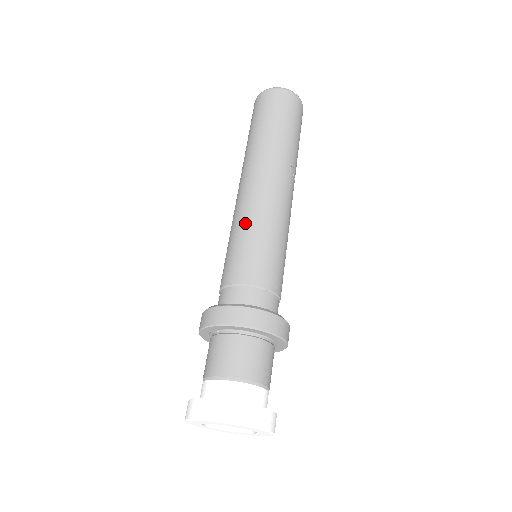
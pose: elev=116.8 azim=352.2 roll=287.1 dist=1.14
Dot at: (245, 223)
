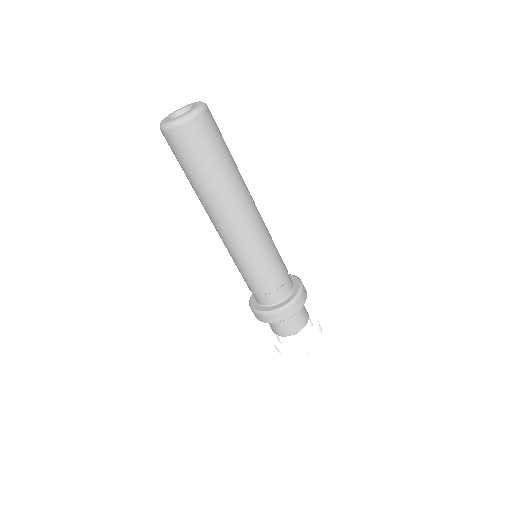
Dot at: (241, 259)
